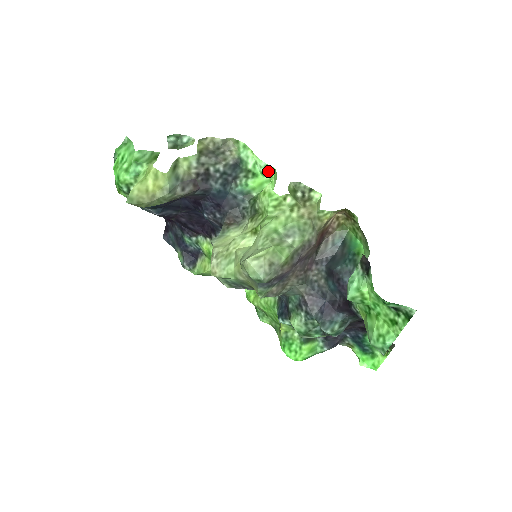
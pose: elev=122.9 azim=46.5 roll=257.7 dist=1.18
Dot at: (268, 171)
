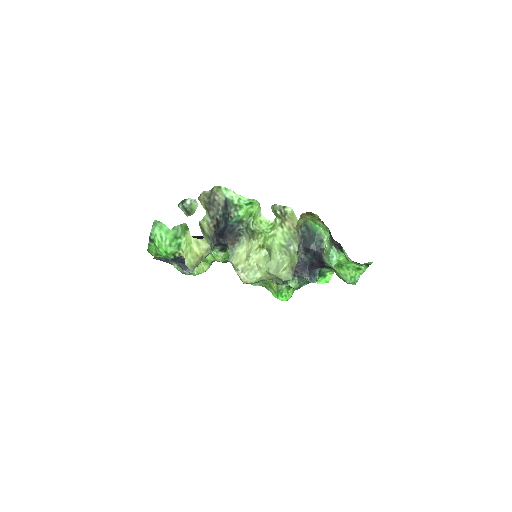
Dot at: (250, 202)
